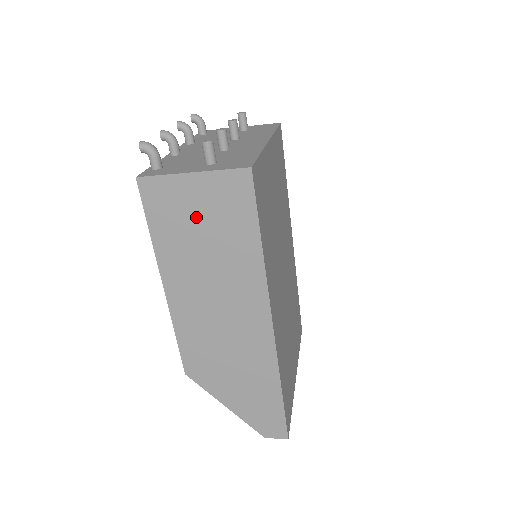
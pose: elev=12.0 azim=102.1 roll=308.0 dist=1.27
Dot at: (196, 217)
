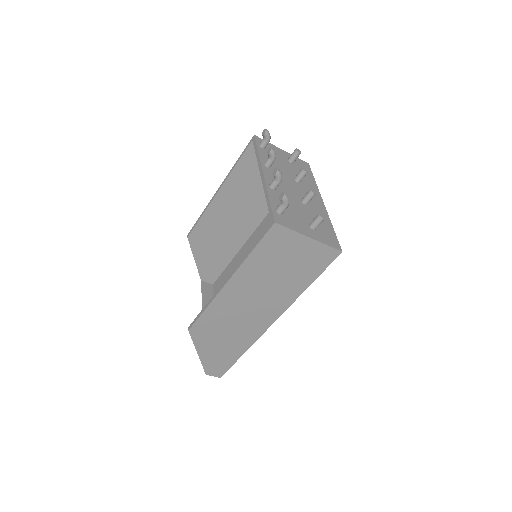
Dot at: (288, 258)
